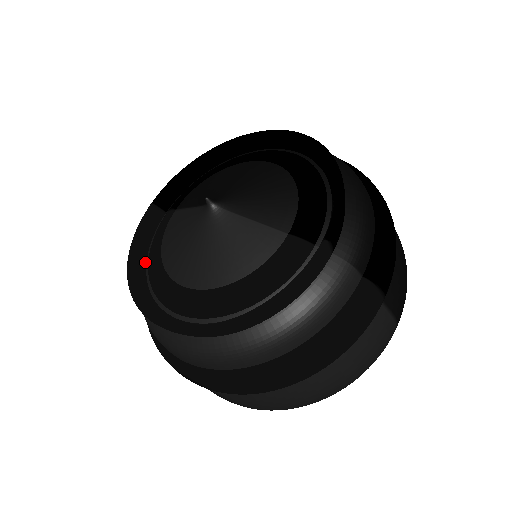
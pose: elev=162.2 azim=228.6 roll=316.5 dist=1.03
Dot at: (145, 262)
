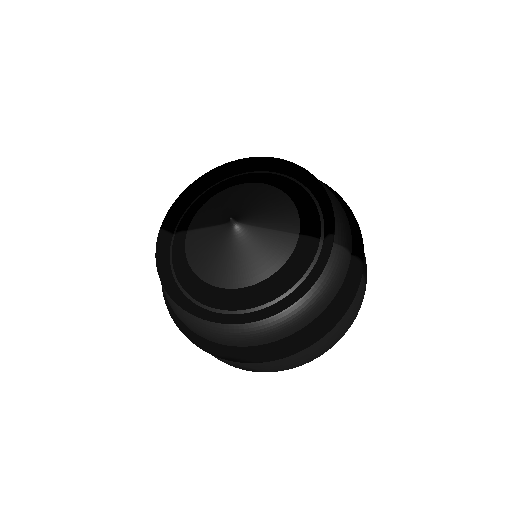
Dot at: (173, 278)
